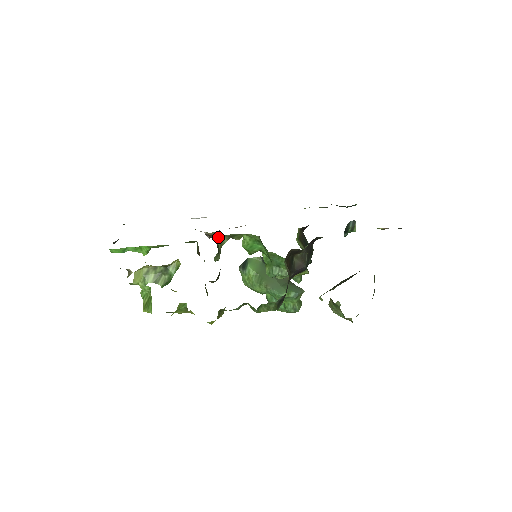
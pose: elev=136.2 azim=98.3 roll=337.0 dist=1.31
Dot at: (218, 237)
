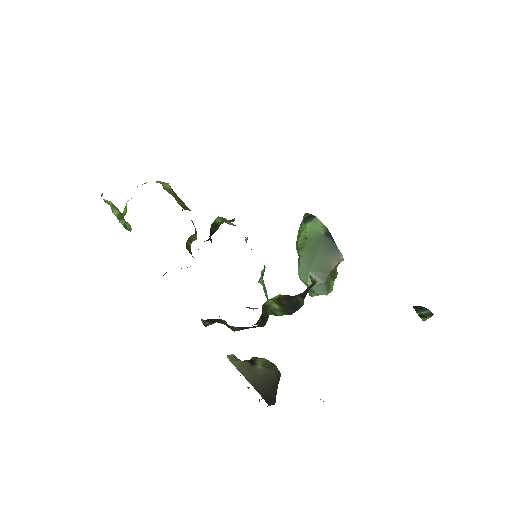
Dot at: (222, 217)
